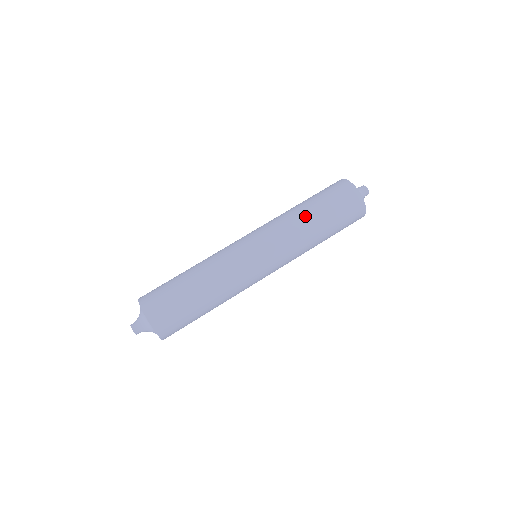
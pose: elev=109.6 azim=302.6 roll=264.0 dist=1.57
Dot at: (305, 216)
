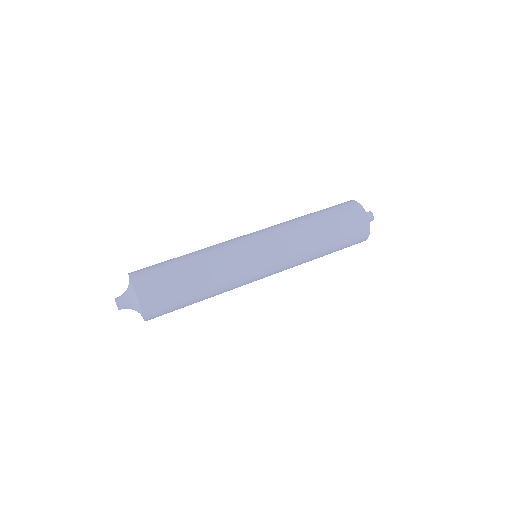
Dot at: (315, 229)
